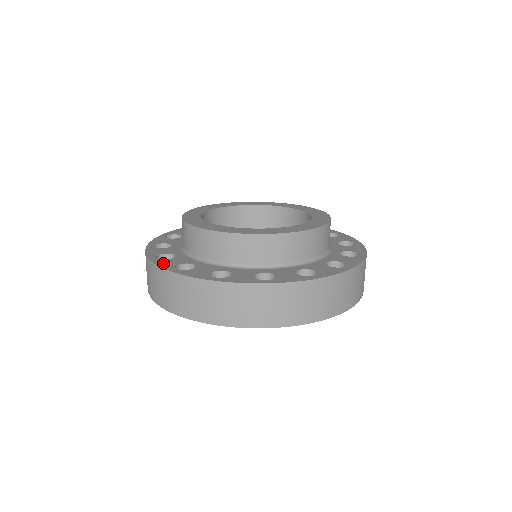
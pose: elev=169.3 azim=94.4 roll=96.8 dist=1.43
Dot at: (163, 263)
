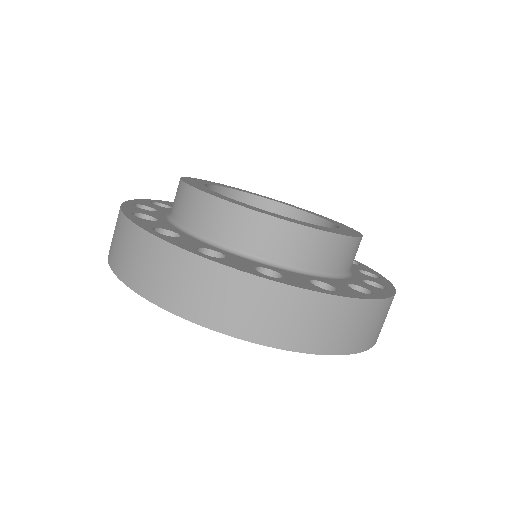
Dot at: (175, 241)
